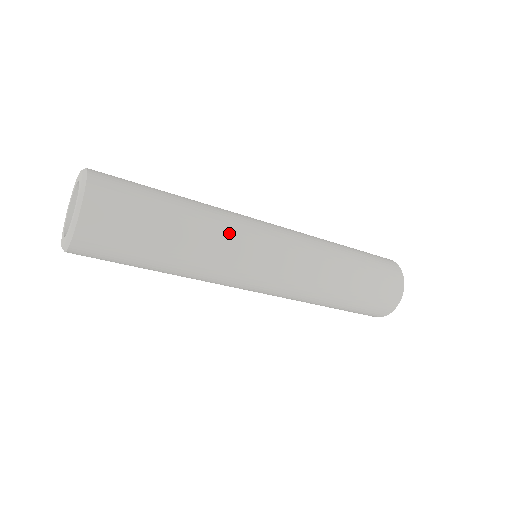
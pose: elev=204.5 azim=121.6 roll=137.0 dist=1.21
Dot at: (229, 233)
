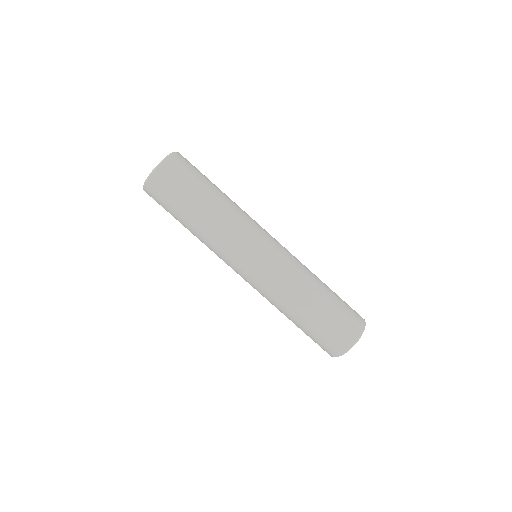
Dot at: (242, 217)
